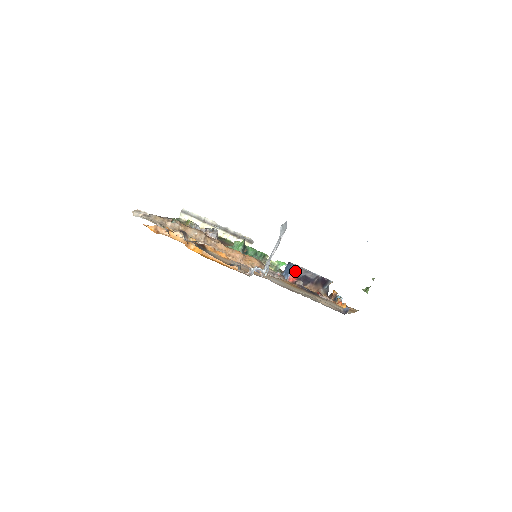
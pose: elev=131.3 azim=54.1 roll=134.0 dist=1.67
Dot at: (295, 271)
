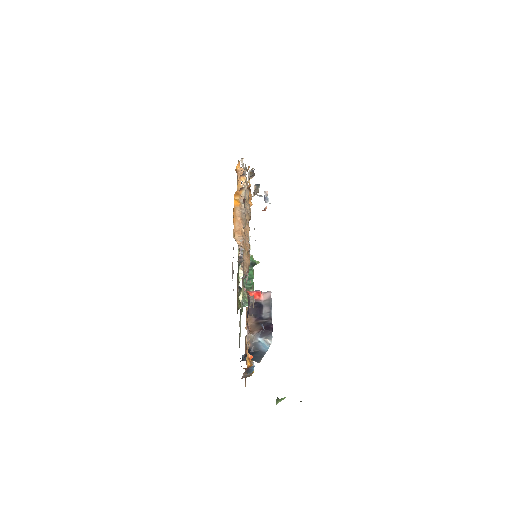
Dot at: (262, 294)
